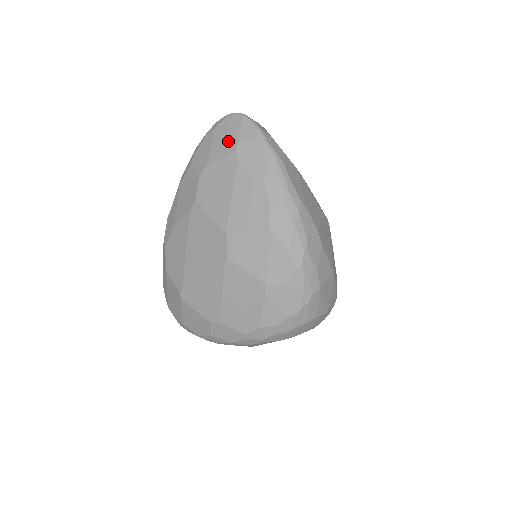
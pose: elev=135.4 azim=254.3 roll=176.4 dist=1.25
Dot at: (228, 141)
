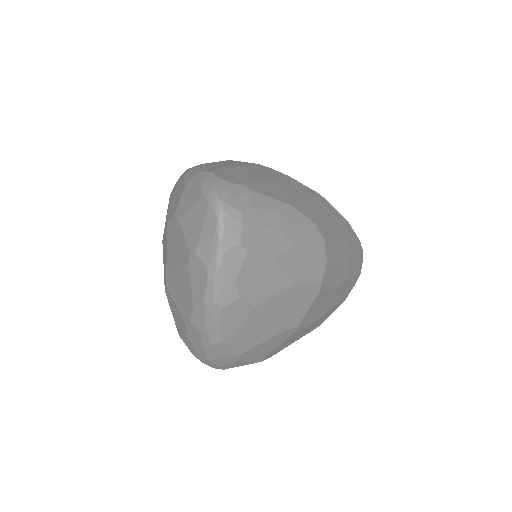
Dot at: (194, 232)
